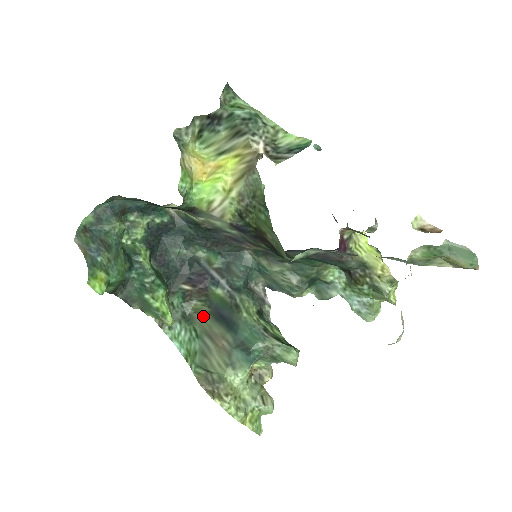
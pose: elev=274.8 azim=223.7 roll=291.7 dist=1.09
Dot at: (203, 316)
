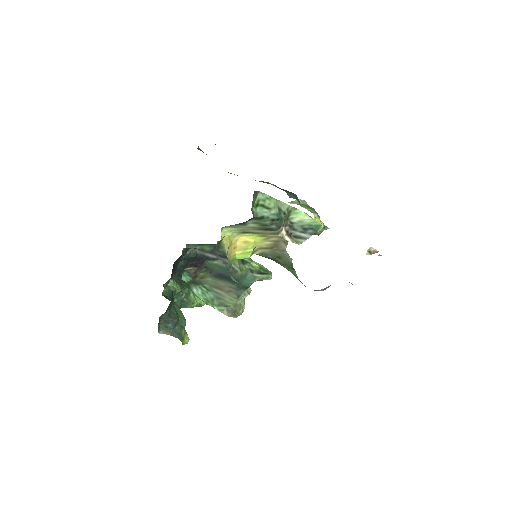
Dot at: (208, 279)
